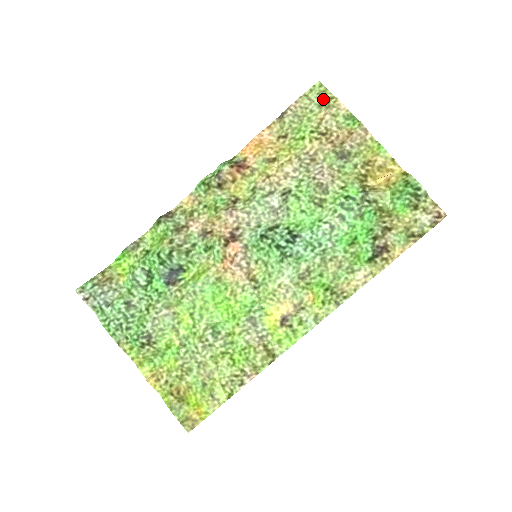
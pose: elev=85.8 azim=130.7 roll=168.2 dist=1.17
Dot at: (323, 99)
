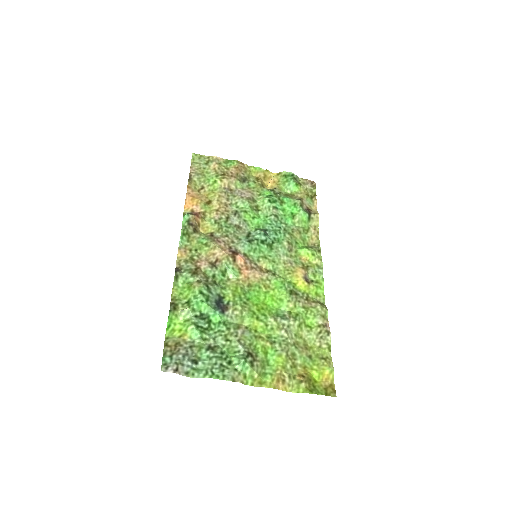
Dot at: (204, 160)
